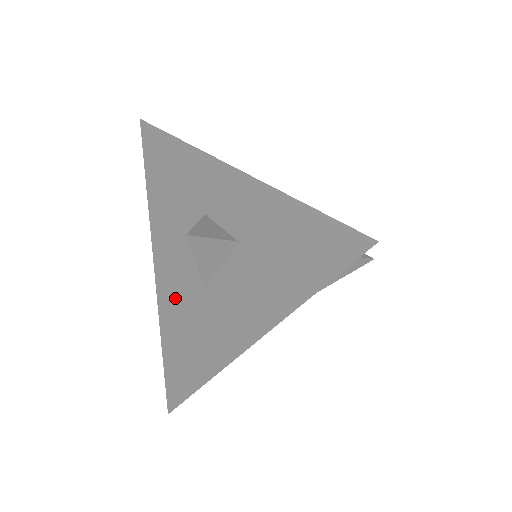
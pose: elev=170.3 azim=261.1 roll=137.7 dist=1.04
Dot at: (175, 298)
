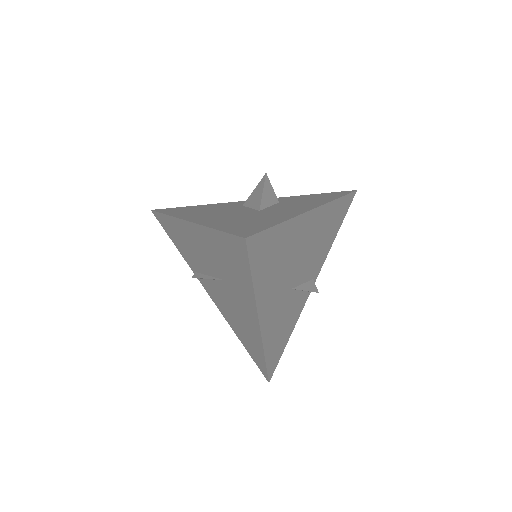
Dot at: (225, 218)
